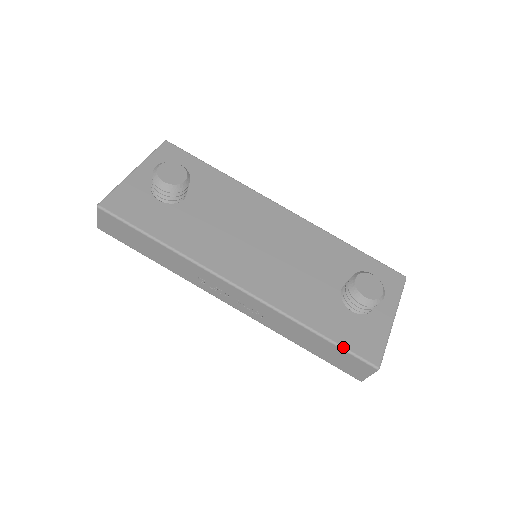
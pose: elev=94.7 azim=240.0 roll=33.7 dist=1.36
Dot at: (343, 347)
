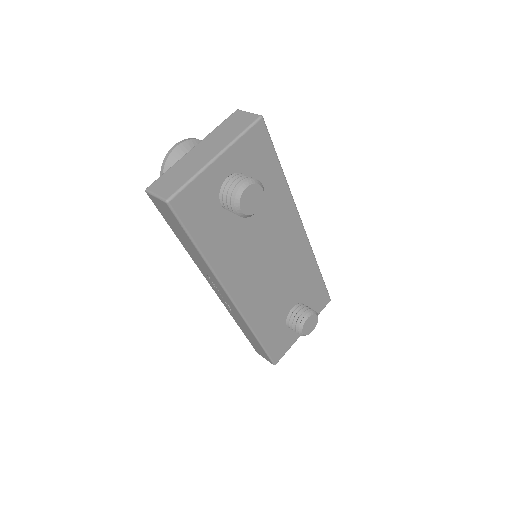
Dot at: (267, 352)
